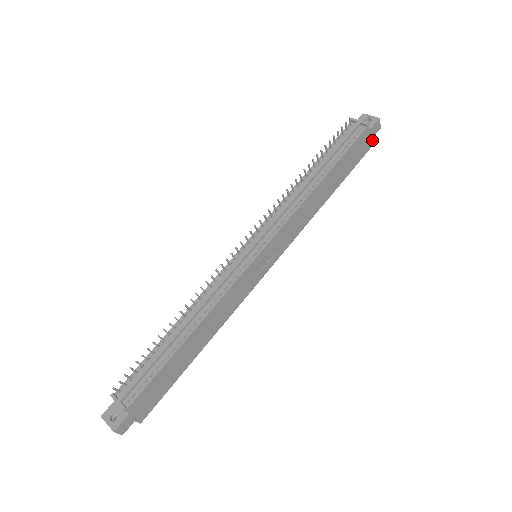
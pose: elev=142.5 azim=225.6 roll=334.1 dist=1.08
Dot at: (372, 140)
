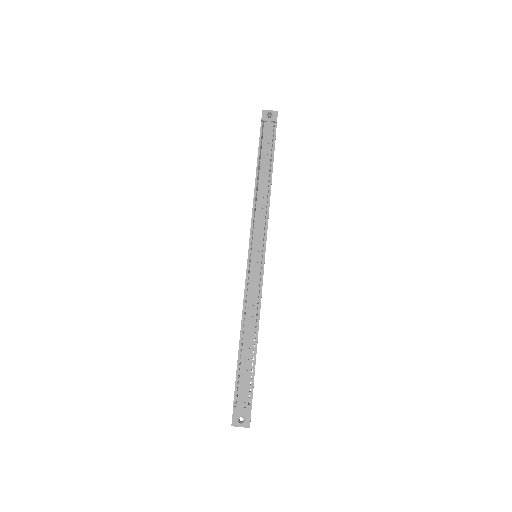
Dot at: occluded
